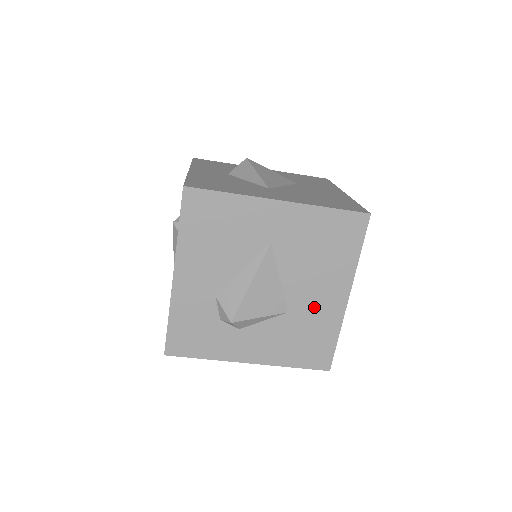
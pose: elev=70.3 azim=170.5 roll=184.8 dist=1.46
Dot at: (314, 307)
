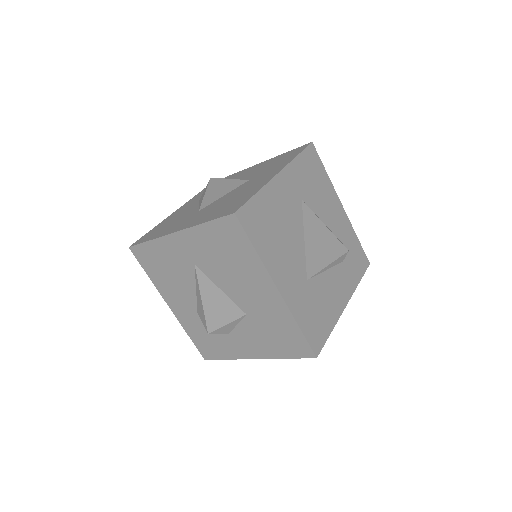
Dot at: (260, 305)
